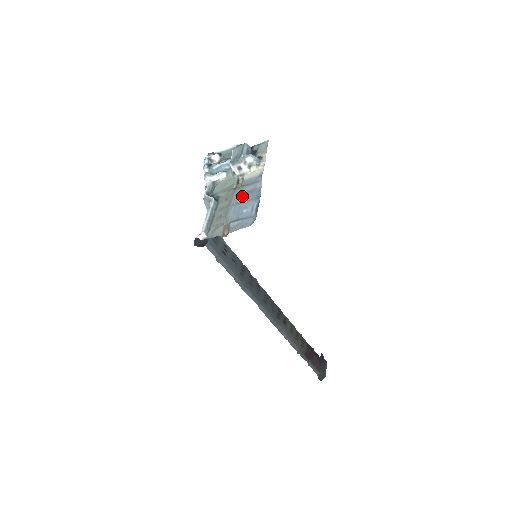
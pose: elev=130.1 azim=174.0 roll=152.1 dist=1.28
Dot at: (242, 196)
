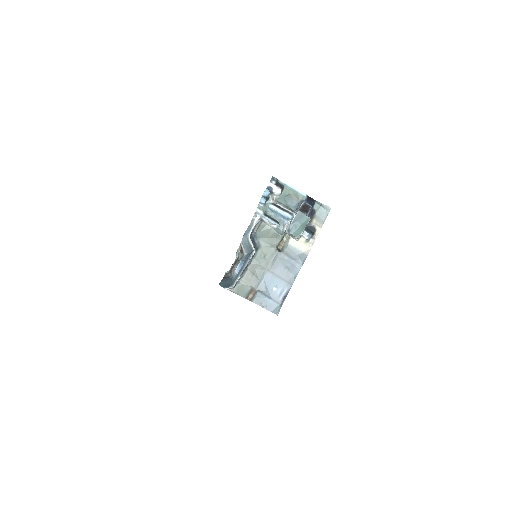
Dot at: (279, 267)
